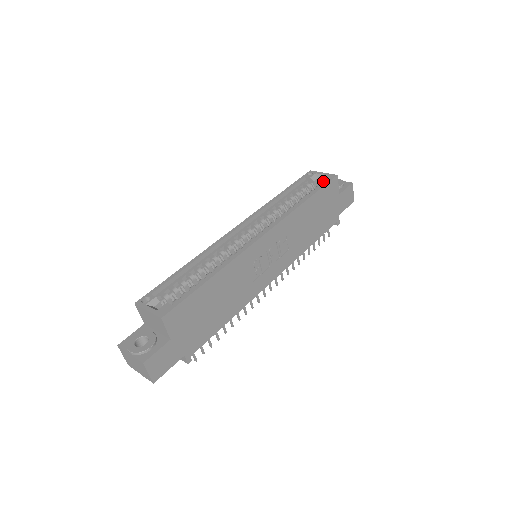
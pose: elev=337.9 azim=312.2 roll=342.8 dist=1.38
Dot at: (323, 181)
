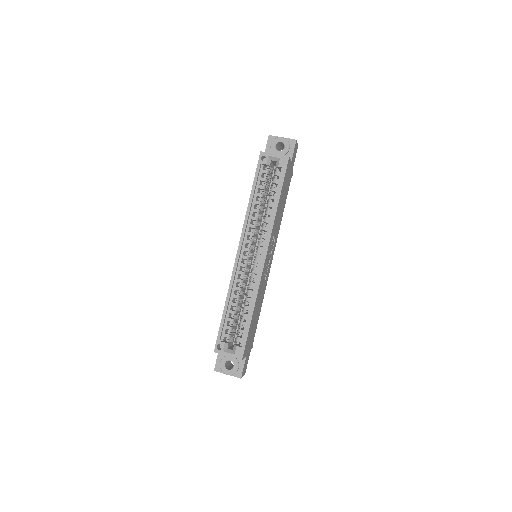
Dot at: (279, 167)
